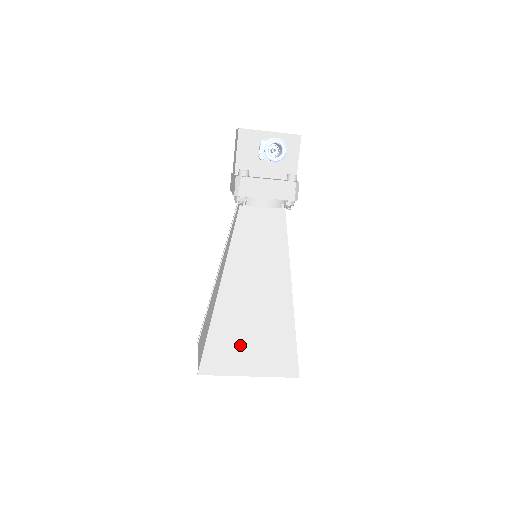
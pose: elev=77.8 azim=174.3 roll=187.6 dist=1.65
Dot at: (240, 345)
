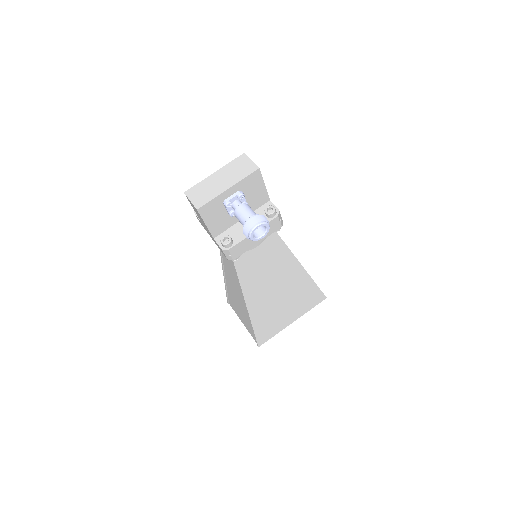
Dot at: (278, 315)
